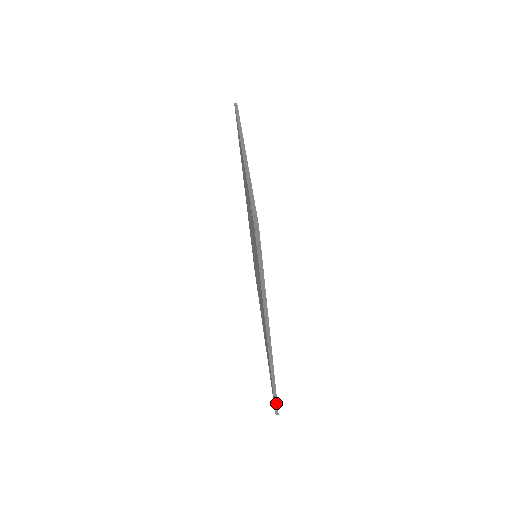
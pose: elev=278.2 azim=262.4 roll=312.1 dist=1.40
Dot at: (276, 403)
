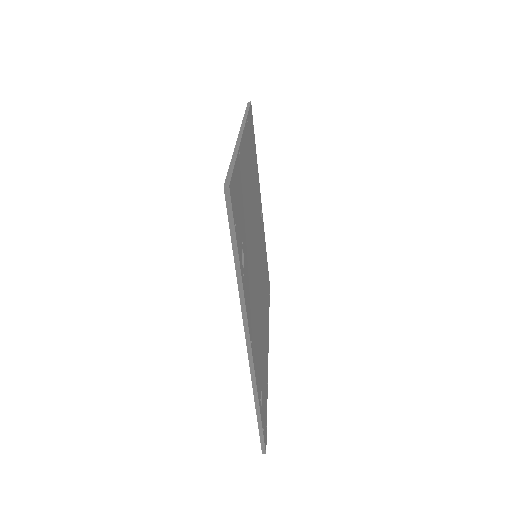
Dot at: (269, 296)
